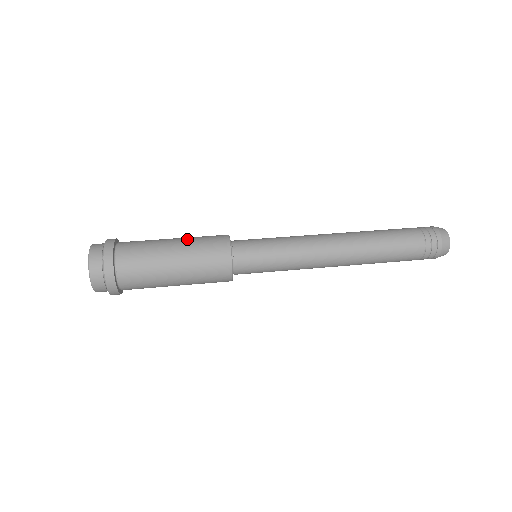
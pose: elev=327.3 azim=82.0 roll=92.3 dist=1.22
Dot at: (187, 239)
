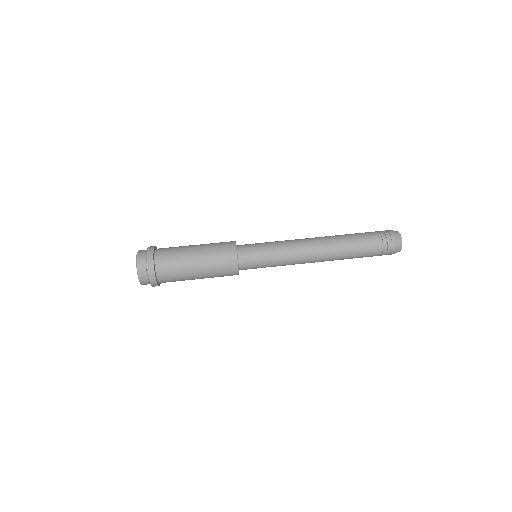
Dot at: (206, 257)
